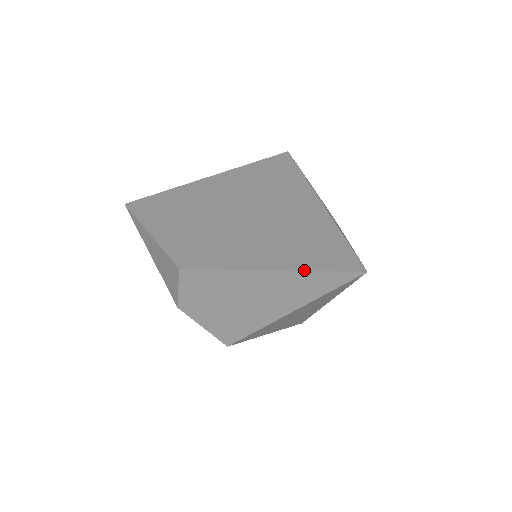
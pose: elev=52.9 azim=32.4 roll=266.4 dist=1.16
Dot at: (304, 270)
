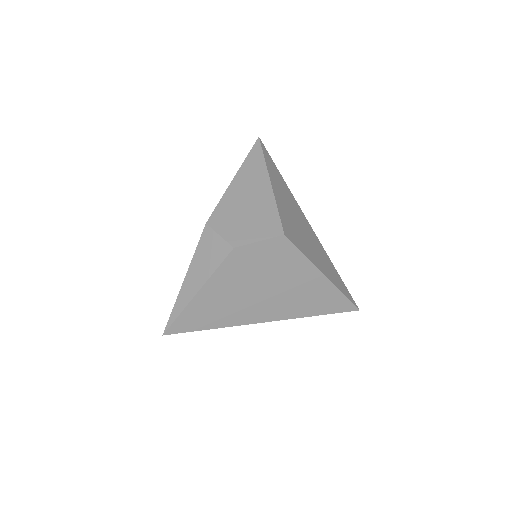
Dot at: (244, 160)
